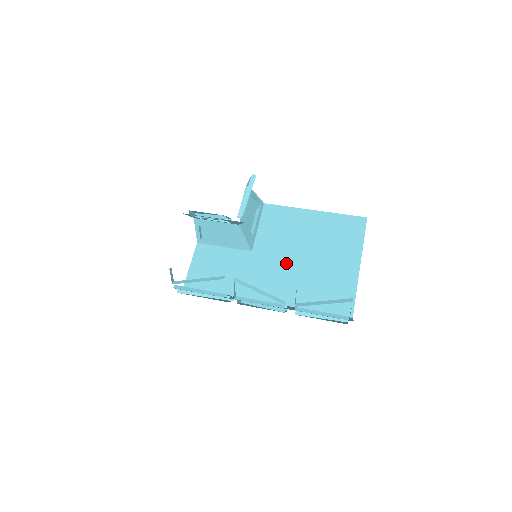
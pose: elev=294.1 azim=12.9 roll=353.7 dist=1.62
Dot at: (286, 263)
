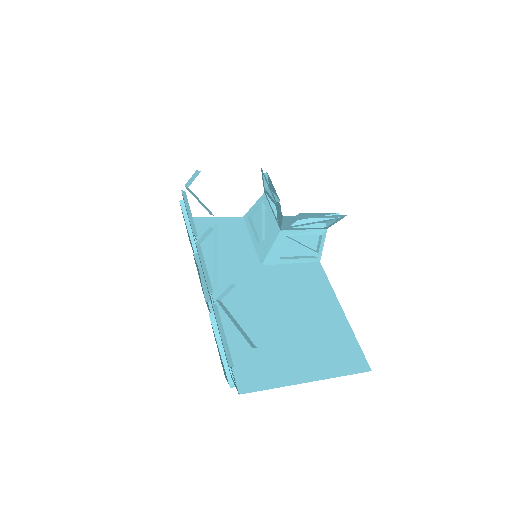
Dot at: (267, 301)
